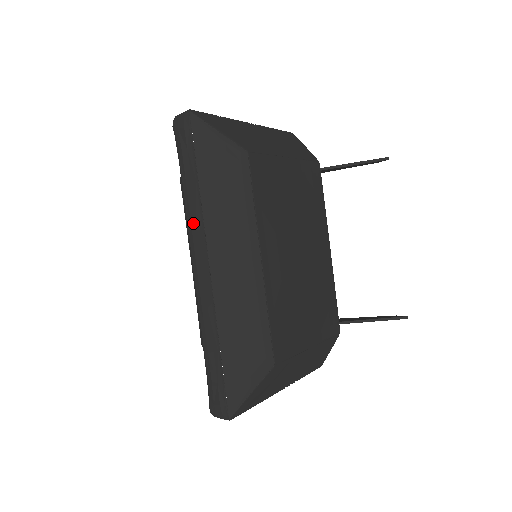
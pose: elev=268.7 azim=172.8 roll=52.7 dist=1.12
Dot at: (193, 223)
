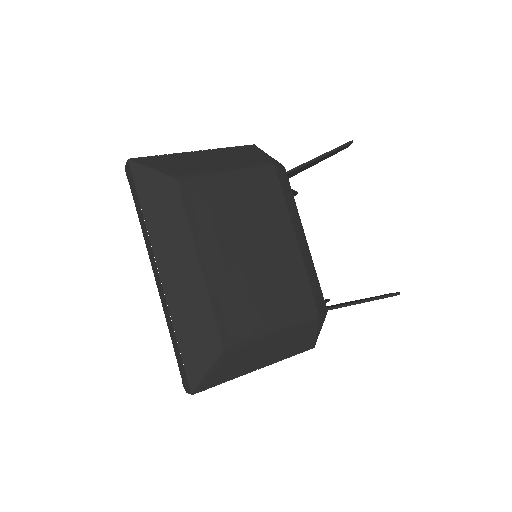
Dot at: (146, 243)
